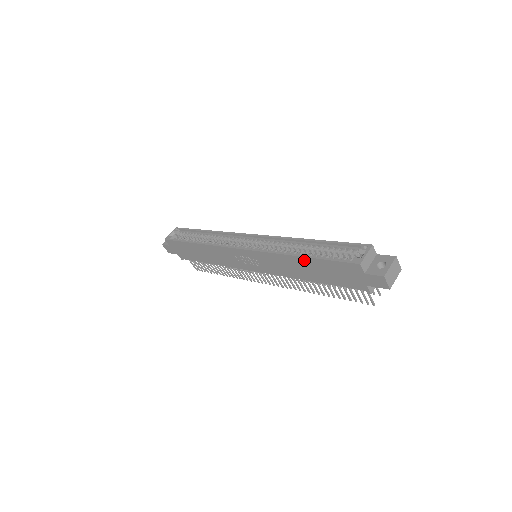
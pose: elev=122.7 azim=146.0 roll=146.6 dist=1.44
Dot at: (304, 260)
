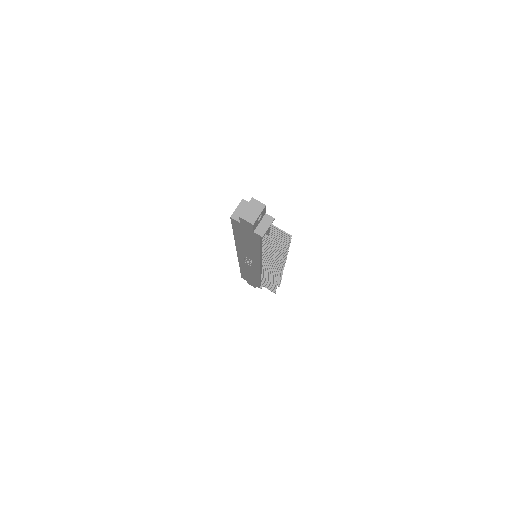
Dot at: (237, 238)
